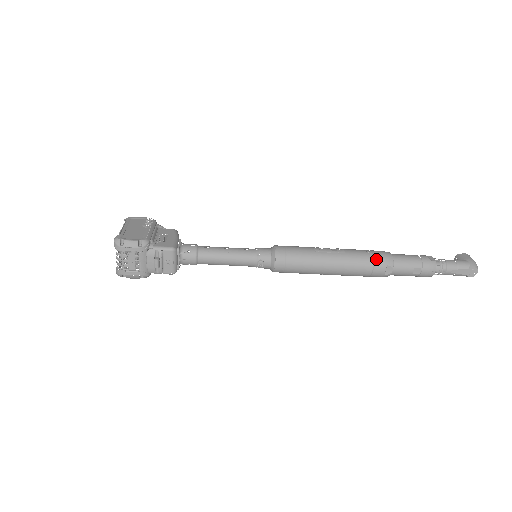
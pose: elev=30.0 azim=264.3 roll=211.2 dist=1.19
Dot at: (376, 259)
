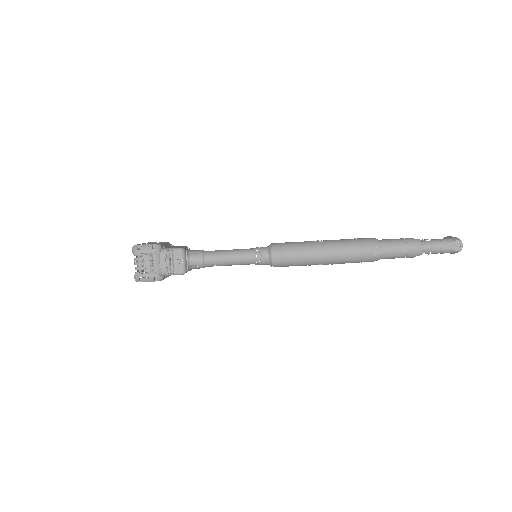
Dot at: (363, 242)
